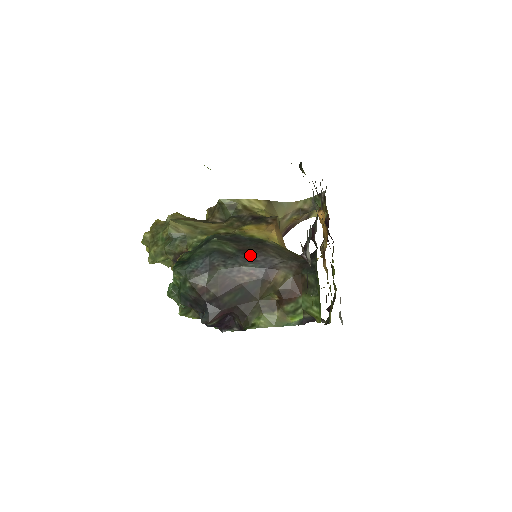
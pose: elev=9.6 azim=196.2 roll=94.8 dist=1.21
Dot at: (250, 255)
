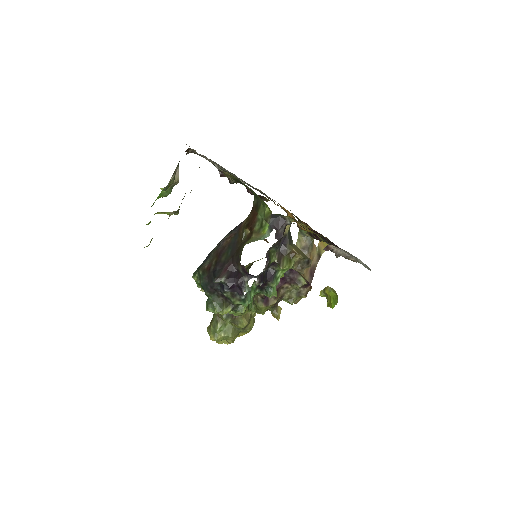
Dot at: occluded
